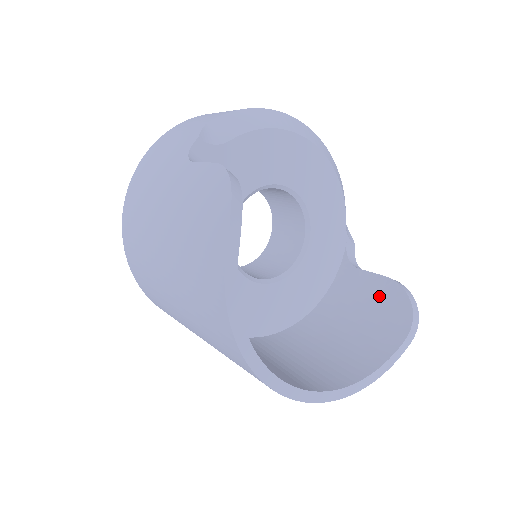
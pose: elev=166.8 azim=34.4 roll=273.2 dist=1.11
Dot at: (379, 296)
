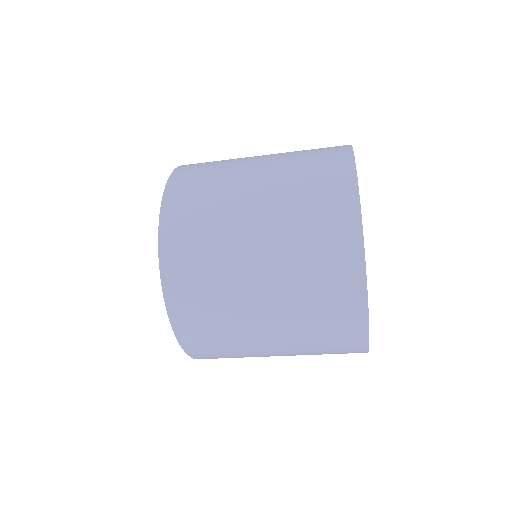
Dot at: occluded
